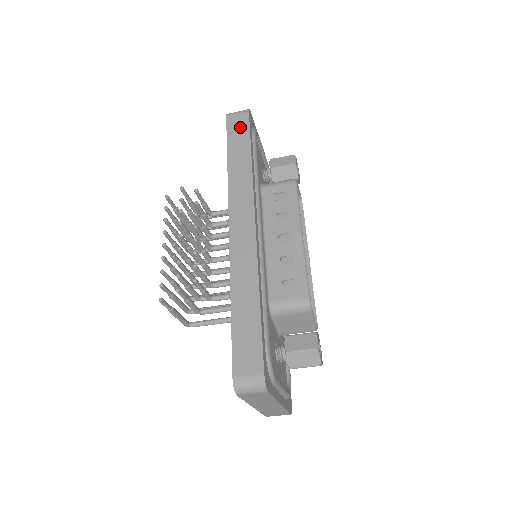
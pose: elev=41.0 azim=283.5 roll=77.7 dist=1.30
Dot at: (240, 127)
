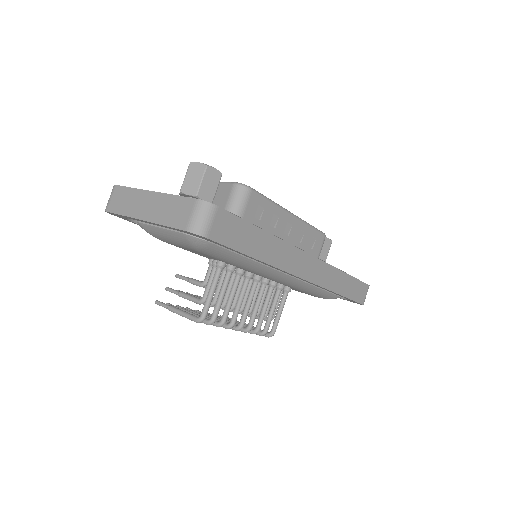
Dot at: occluded
